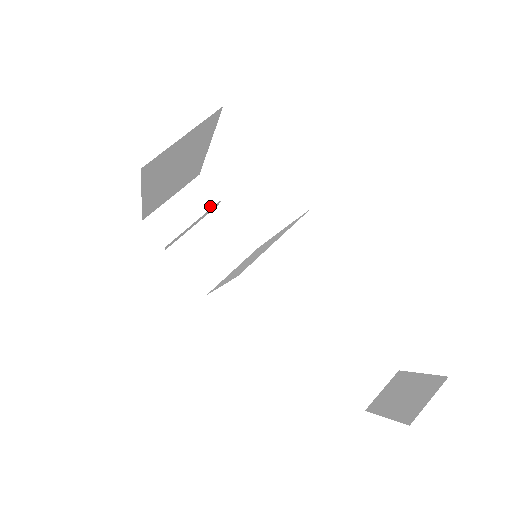
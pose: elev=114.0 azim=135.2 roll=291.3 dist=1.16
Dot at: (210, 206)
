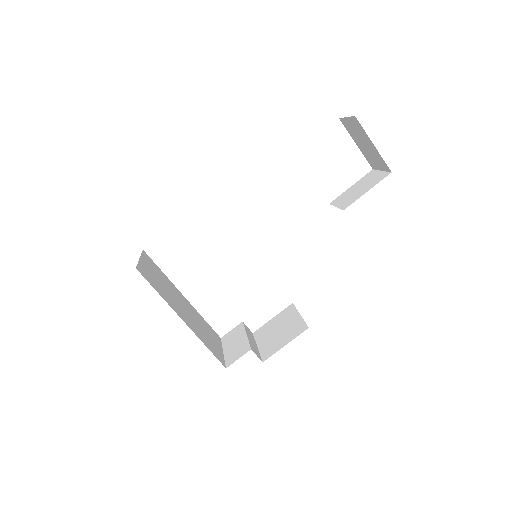
Dot at: (242, 327)
